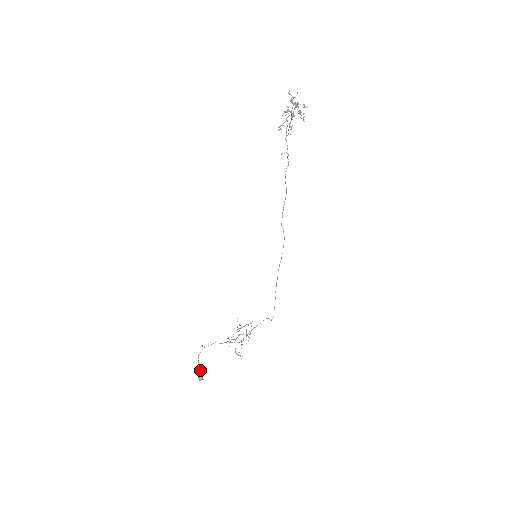
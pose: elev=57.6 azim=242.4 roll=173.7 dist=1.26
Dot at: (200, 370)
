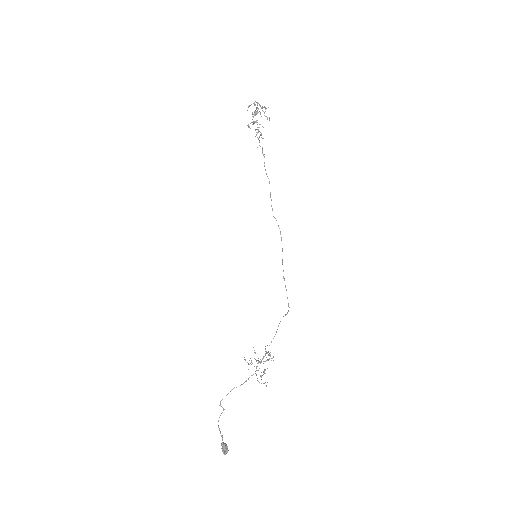
Dot at: (222, 437)
